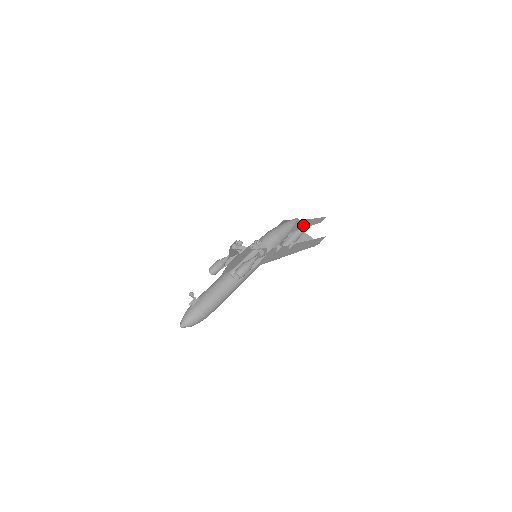
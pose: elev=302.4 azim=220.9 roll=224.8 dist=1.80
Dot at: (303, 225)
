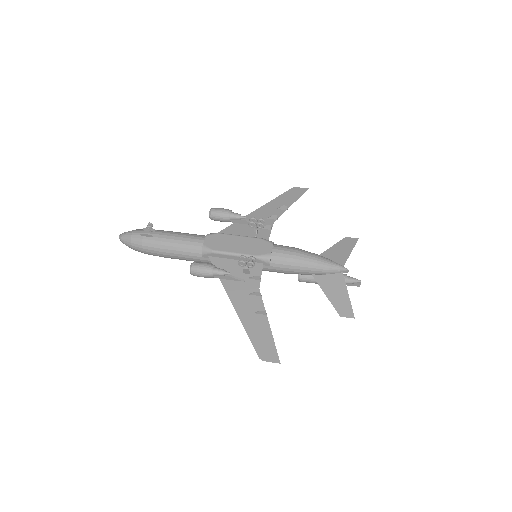
Dot at: (332, 290)
